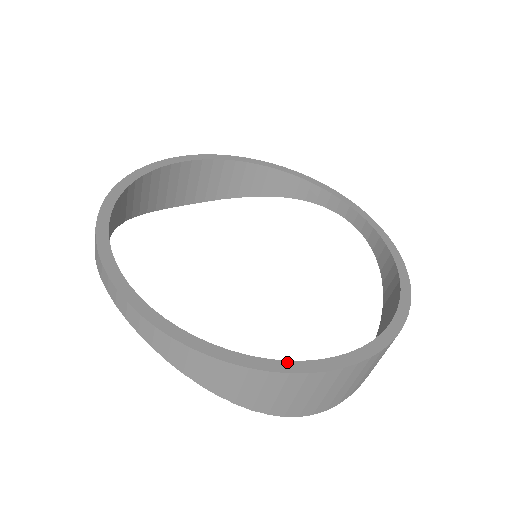
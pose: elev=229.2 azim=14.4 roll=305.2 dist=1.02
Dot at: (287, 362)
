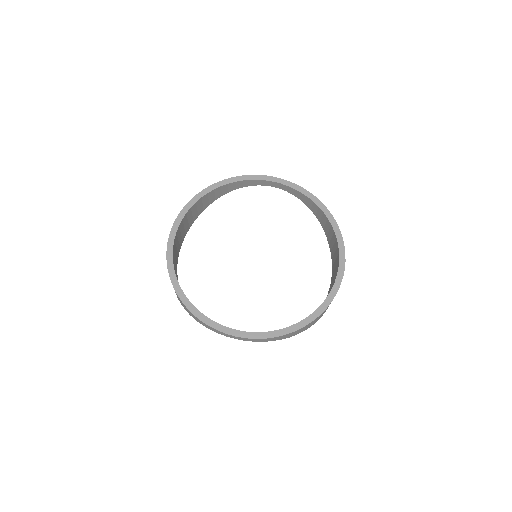
Dot at: (323, 304)
